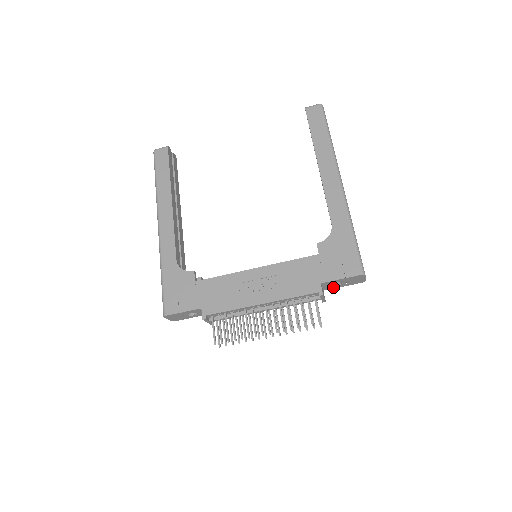
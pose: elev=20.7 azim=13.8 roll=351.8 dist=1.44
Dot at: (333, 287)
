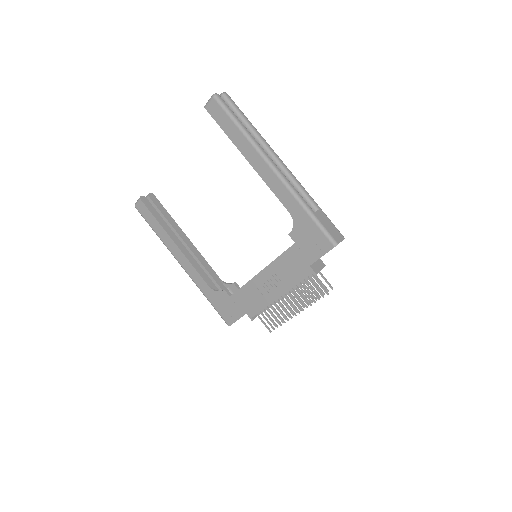
Dot at: occluded
